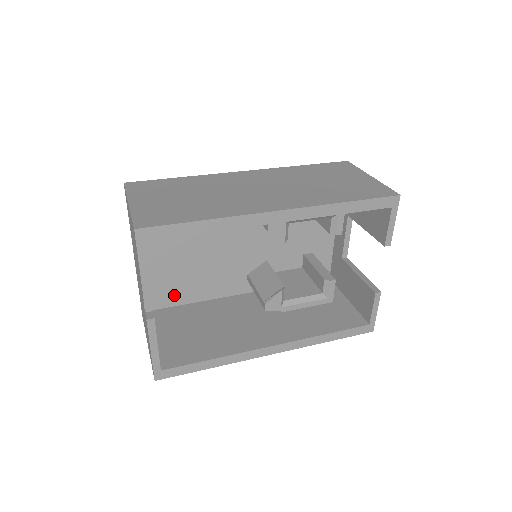
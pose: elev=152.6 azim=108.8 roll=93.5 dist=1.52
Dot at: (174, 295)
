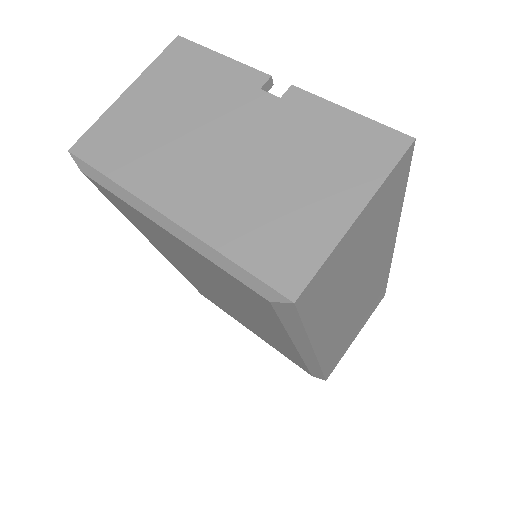
Dot at: occluded
